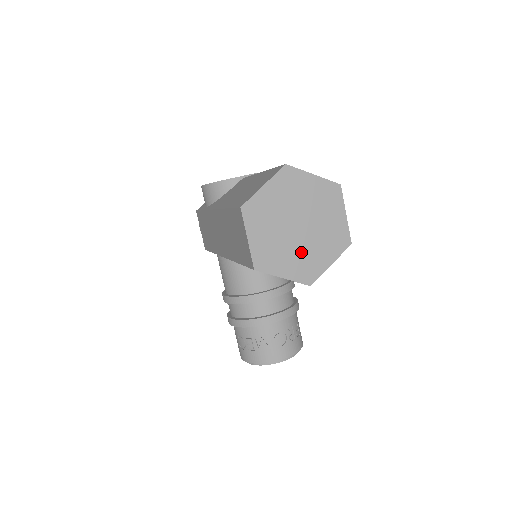
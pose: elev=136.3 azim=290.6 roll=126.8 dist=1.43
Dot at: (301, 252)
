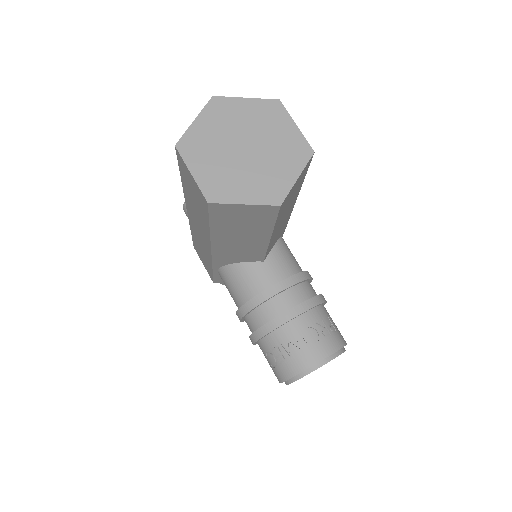
Dot at: (257, 173)
